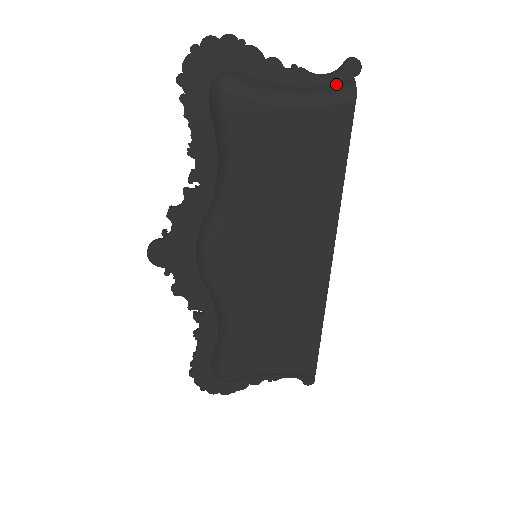
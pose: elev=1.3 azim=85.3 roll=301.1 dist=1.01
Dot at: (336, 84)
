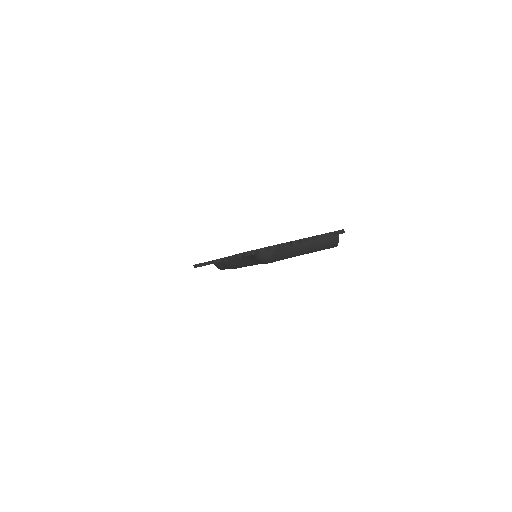
Dot at: (328, 240)
